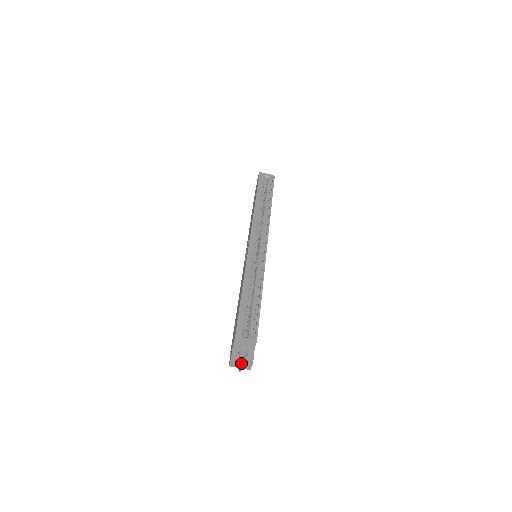
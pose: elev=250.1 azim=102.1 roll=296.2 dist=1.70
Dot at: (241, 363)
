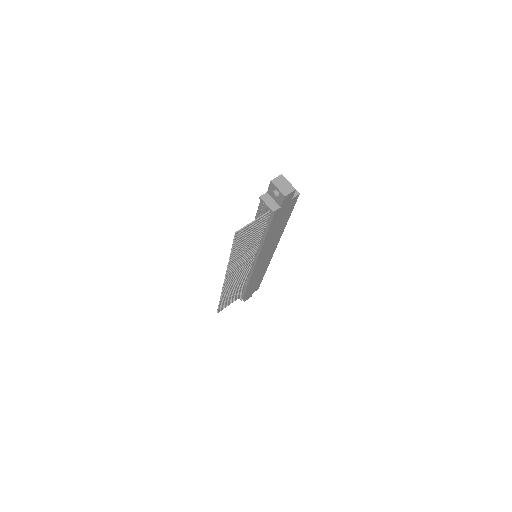
Dot at: (285, 184)
